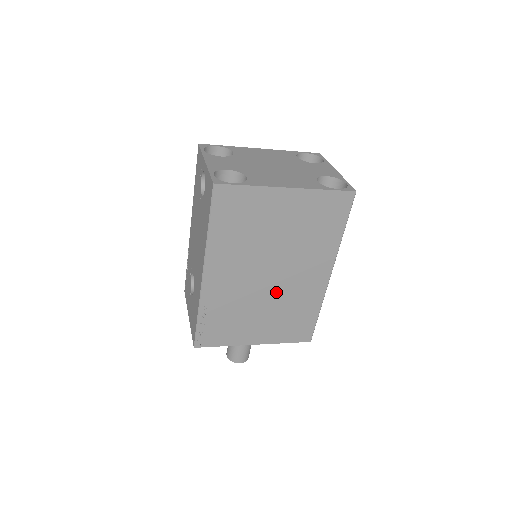
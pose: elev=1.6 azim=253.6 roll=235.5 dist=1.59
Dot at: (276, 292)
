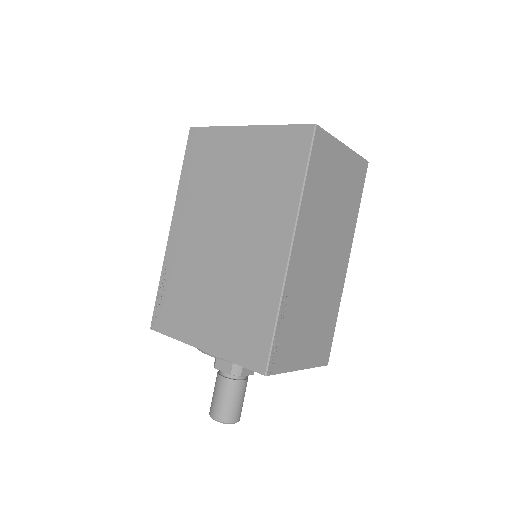
Dot at: (228, 266)
